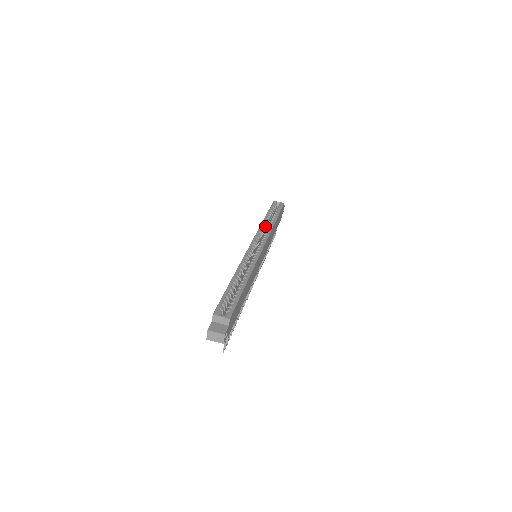
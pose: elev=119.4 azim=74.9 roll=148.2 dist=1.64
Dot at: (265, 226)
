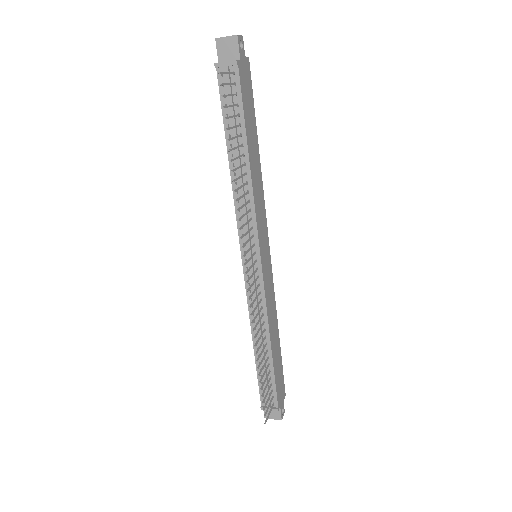
Dot at: occluded
